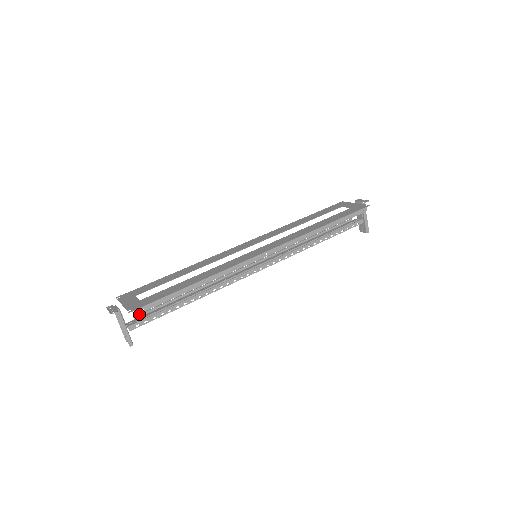
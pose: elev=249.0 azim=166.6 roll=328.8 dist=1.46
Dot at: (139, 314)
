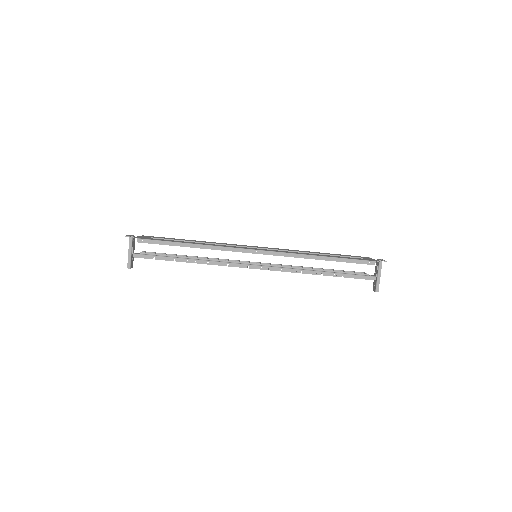
Dot at: occluded
